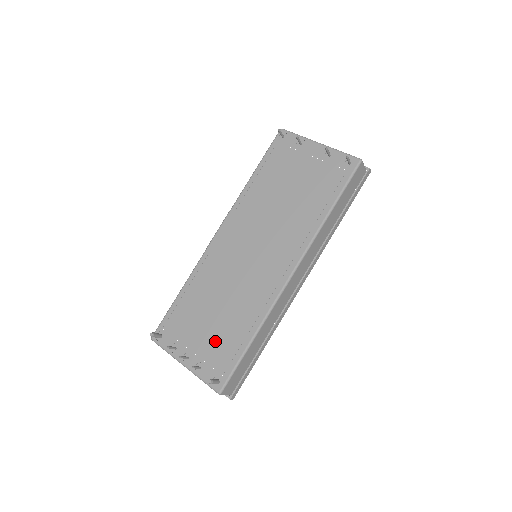
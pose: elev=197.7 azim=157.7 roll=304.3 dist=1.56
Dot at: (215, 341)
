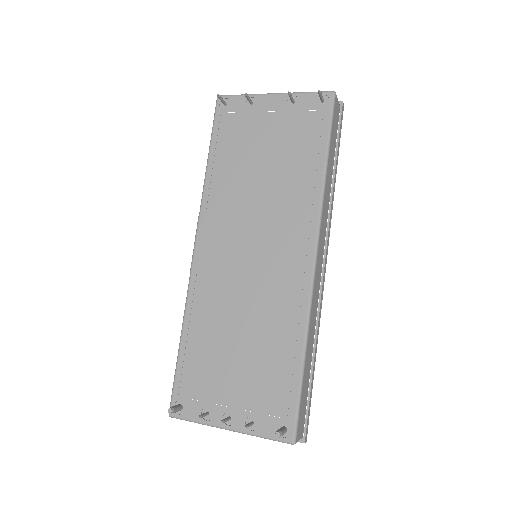
Dot at: (256, 381)
